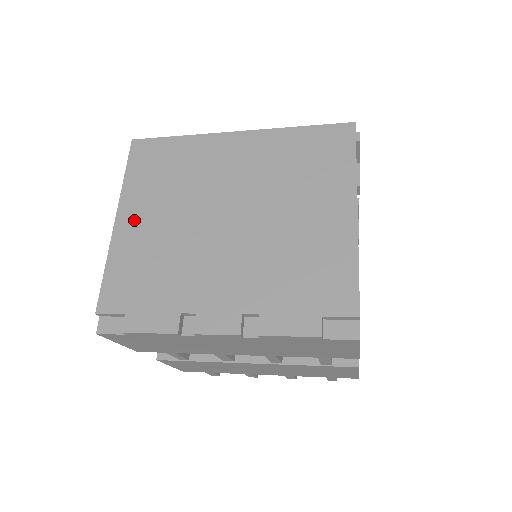
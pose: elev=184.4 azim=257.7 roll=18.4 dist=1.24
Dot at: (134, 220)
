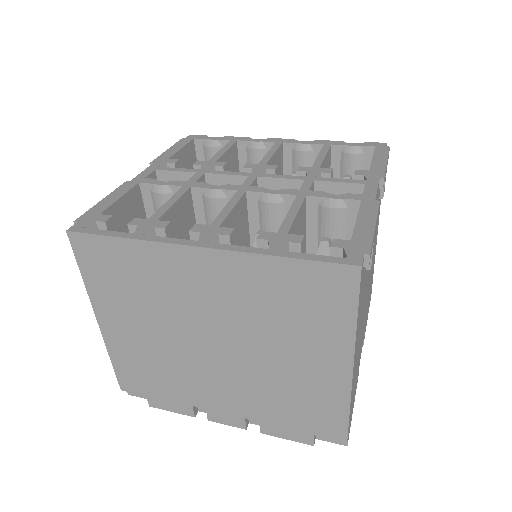
Dot at: (117, 326)
